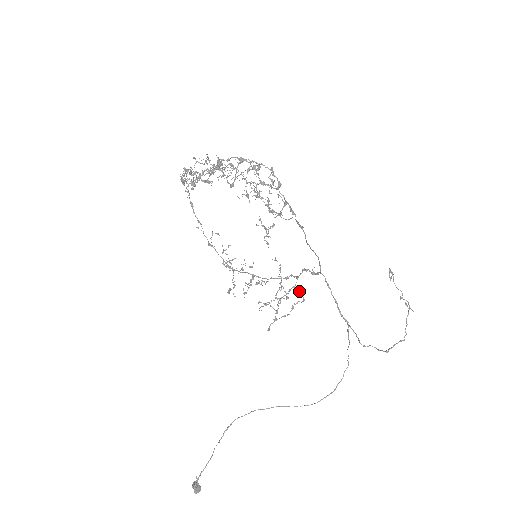
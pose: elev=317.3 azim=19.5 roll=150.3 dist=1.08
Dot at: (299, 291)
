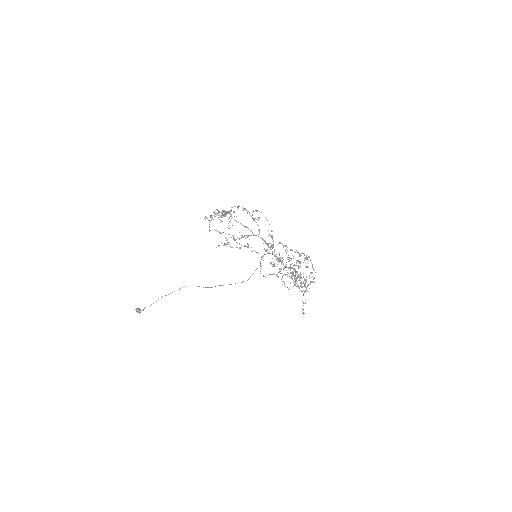
Dot at: occluded
